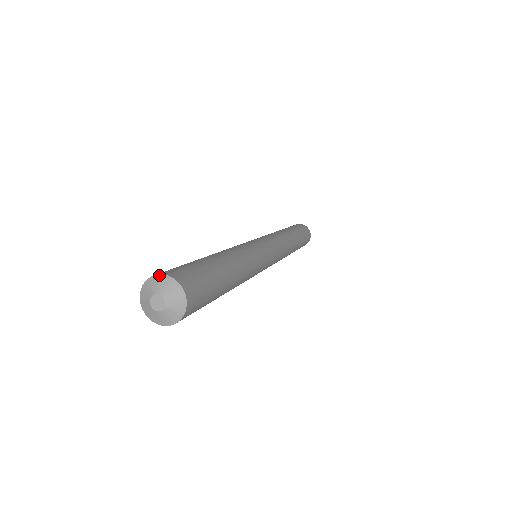
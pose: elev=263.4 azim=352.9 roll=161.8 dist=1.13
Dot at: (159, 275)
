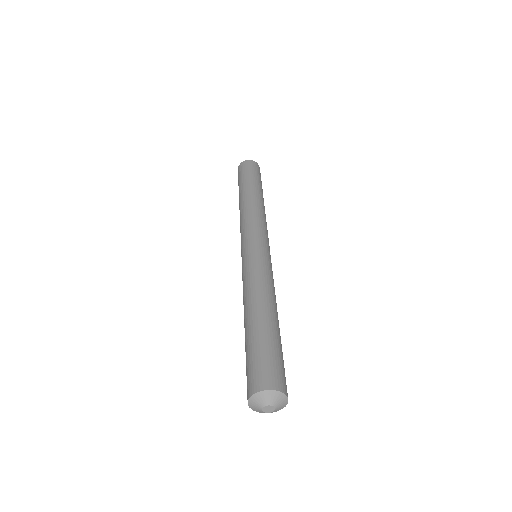
Dot at: (255, 394)
